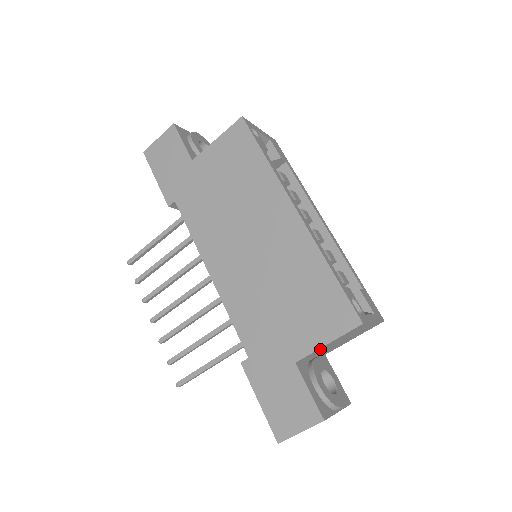
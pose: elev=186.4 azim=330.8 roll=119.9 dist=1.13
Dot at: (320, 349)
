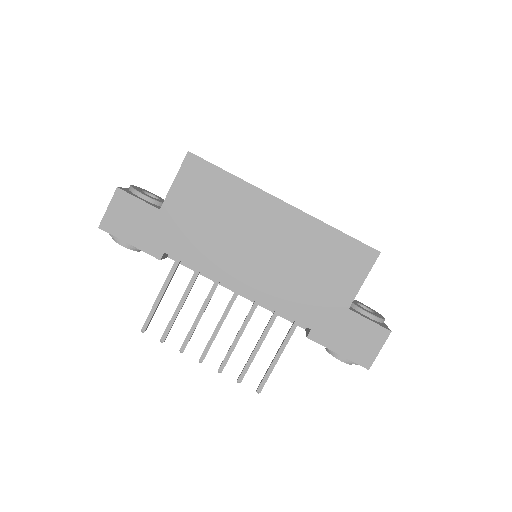
Dot at: (358, 289)
